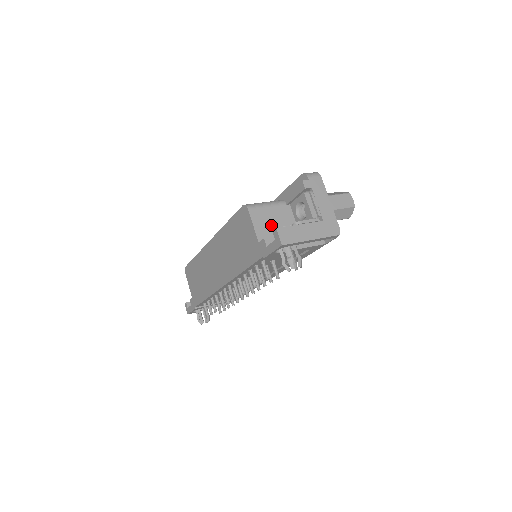
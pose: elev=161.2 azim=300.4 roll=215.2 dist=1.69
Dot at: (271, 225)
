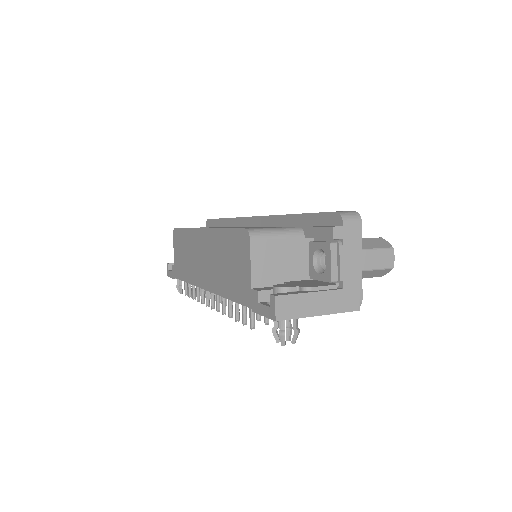
Dot at: (275, 265)
